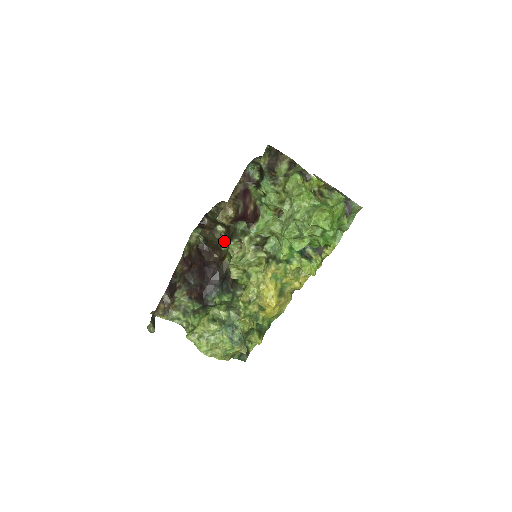
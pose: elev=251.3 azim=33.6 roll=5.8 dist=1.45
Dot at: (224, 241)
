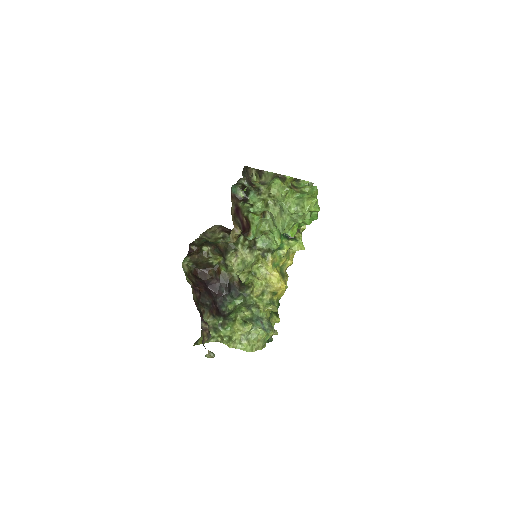
Dot at: (214, 257)
